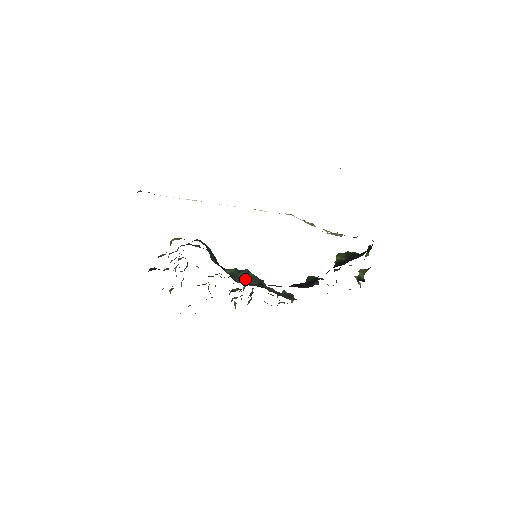
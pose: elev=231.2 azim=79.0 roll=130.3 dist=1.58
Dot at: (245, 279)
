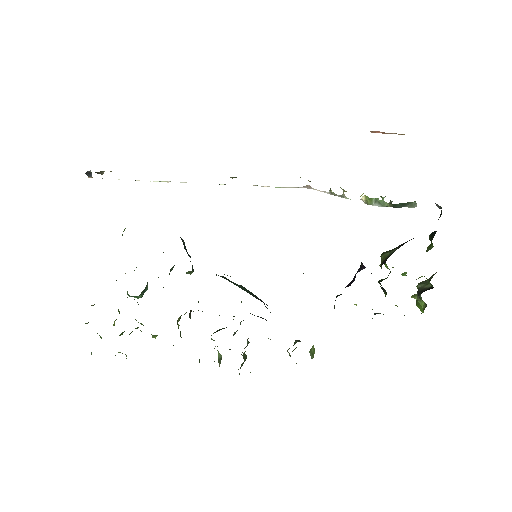
Dot at: occluded
